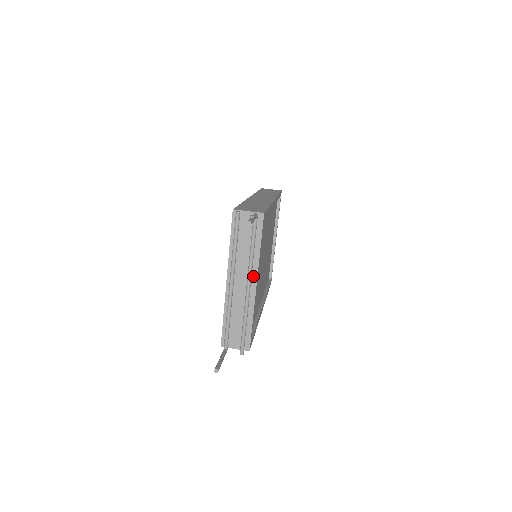
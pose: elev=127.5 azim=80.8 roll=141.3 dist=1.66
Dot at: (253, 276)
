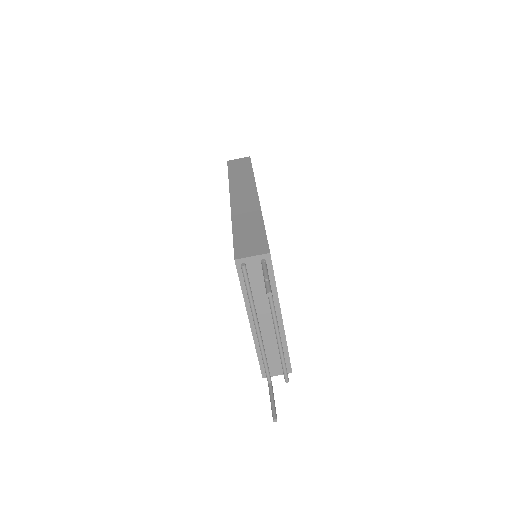
Dot at: (276, 312)
